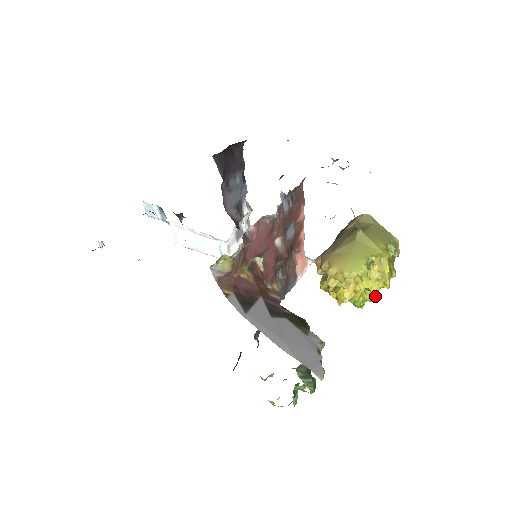
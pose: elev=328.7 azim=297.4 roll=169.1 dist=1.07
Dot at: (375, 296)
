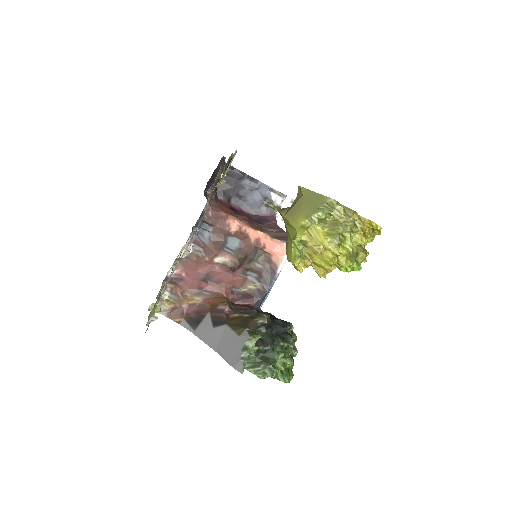
Dot at: (341, 263)
